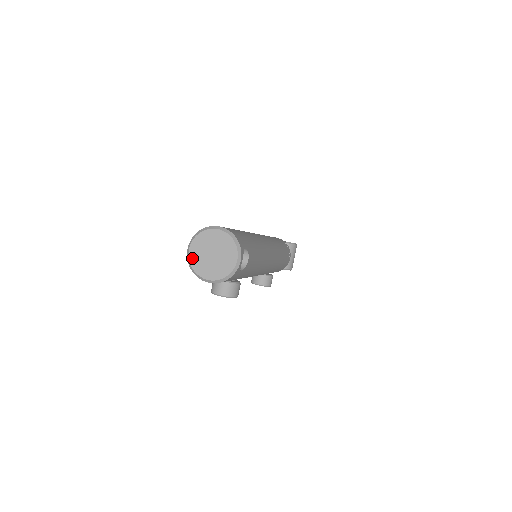
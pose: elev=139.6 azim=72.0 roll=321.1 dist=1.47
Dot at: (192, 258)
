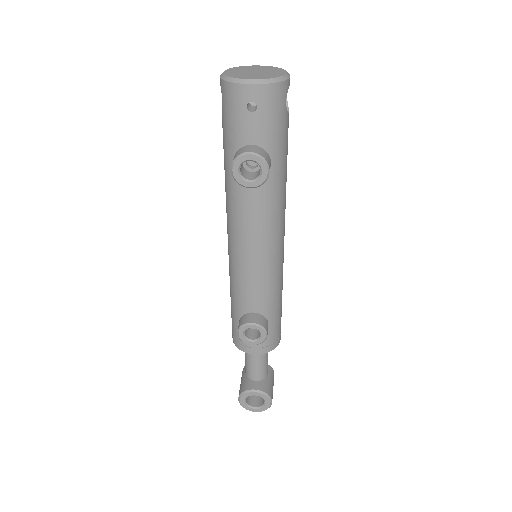
Dot at: (228, 74)
